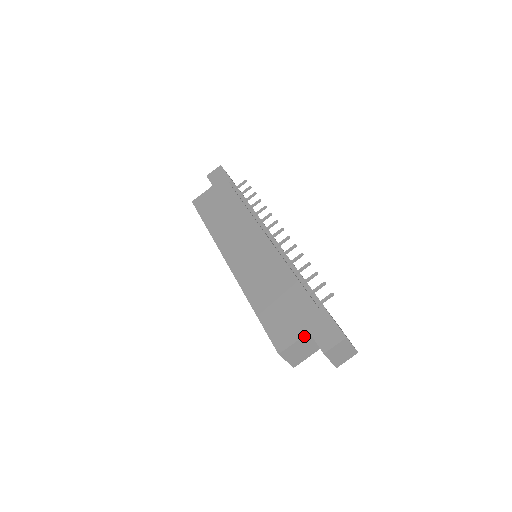
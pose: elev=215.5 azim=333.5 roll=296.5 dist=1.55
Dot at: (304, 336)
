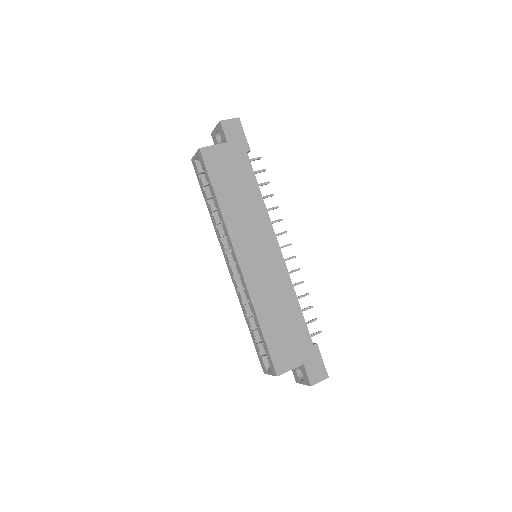
Dot at: occluded
